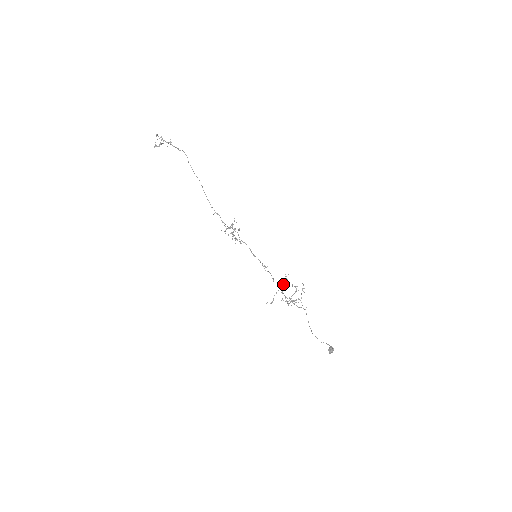
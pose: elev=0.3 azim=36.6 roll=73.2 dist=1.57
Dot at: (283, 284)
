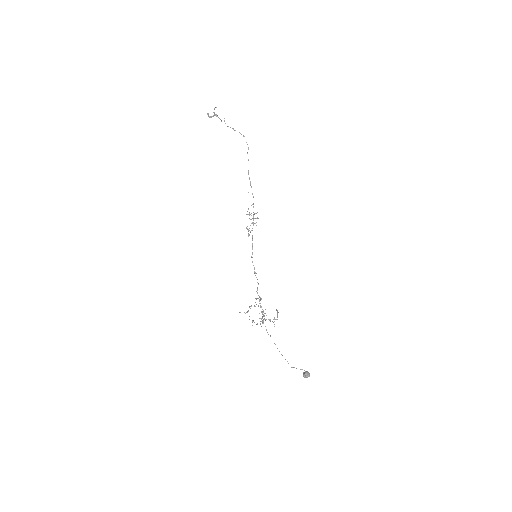
Dot at: occluded
